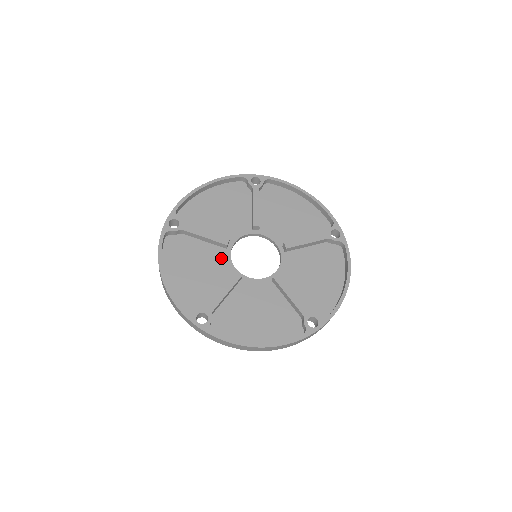
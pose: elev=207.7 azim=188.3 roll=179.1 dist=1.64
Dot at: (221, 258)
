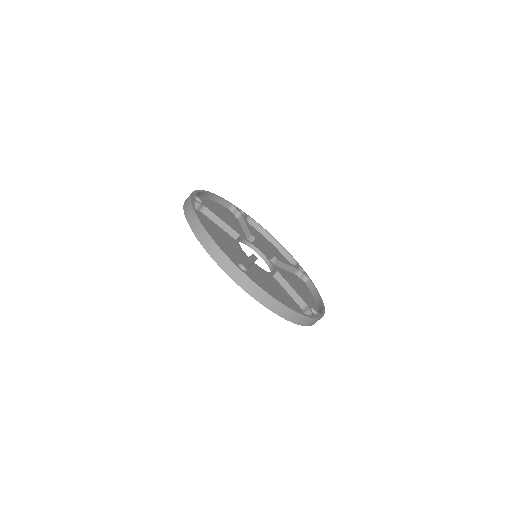
Dot at: (240, 234)
